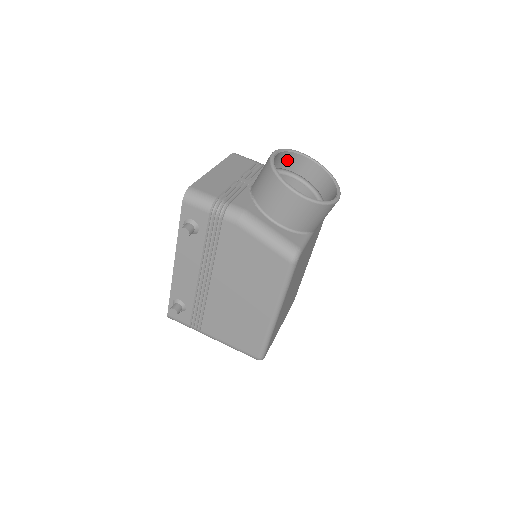
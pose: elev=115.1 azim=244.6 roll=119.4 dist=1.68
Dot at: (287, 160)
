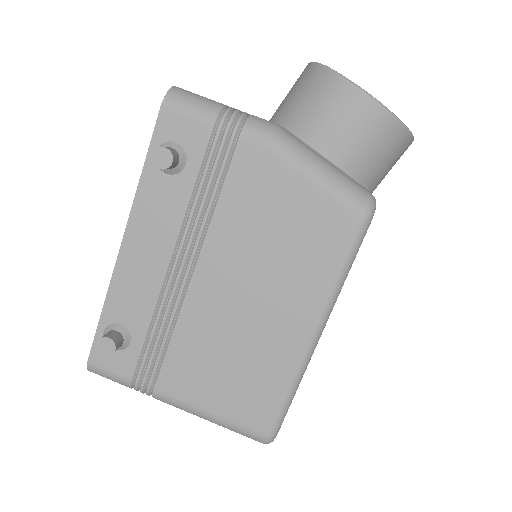
Dot at: occluded
